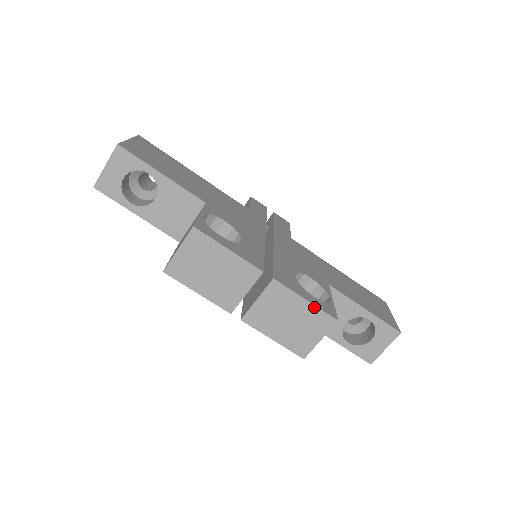
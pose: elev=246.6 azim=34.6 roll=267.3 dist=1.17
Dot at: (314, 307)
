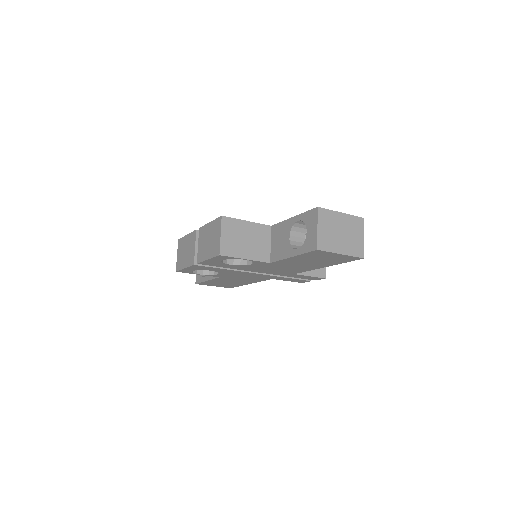
Dot at: (213, 222)
